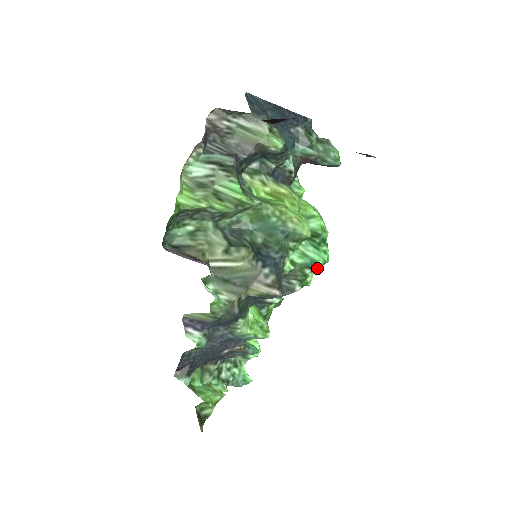
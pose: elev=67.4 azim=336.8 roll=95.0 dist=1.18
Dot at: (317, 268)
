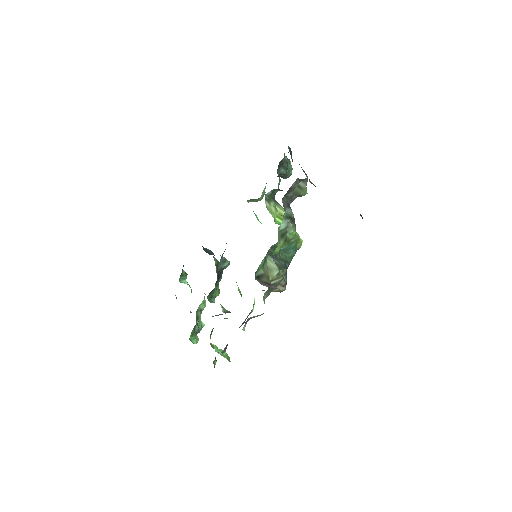
Dot at: occluded
